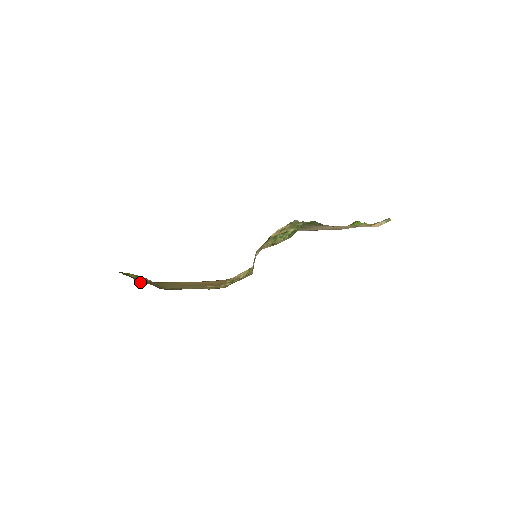
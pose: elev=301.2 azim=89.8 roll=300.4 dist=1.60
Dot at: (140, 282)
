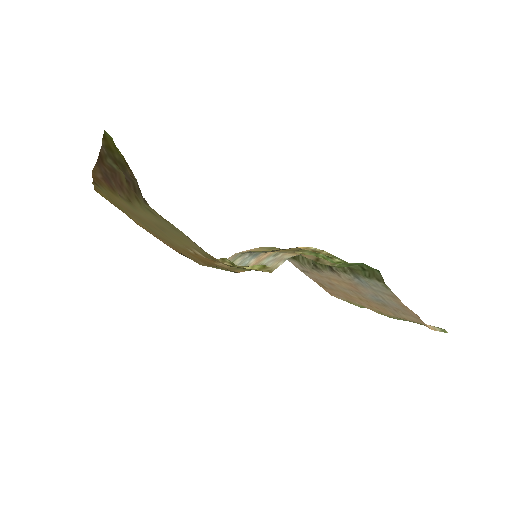
Dot at: (98, 172)
